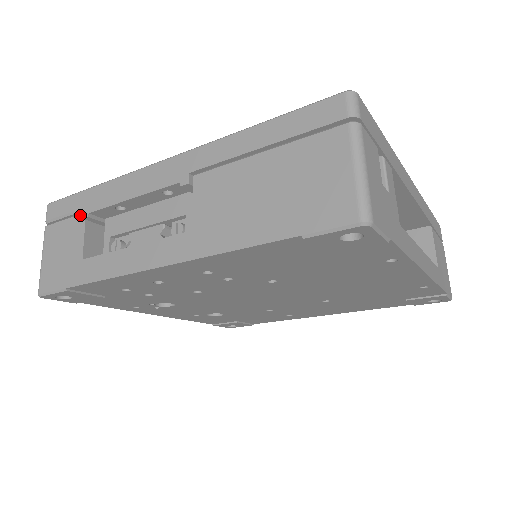
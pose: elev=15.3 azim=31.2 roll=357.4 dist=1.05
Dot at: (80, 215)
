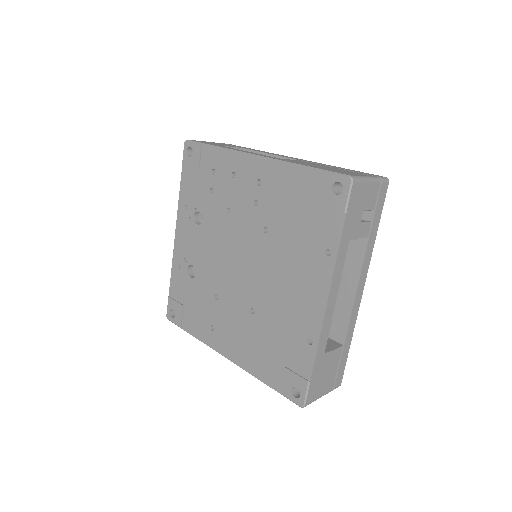
Dot at: occluded
